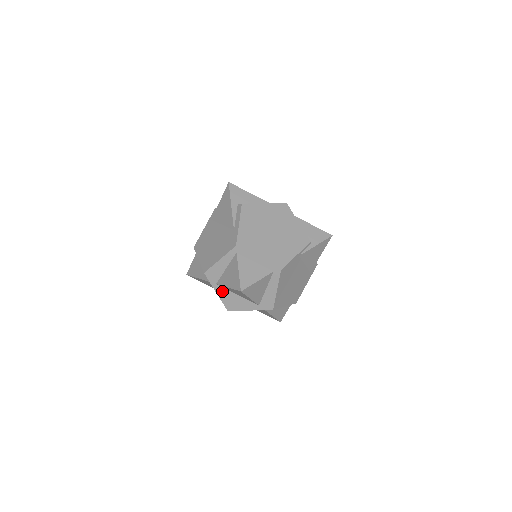
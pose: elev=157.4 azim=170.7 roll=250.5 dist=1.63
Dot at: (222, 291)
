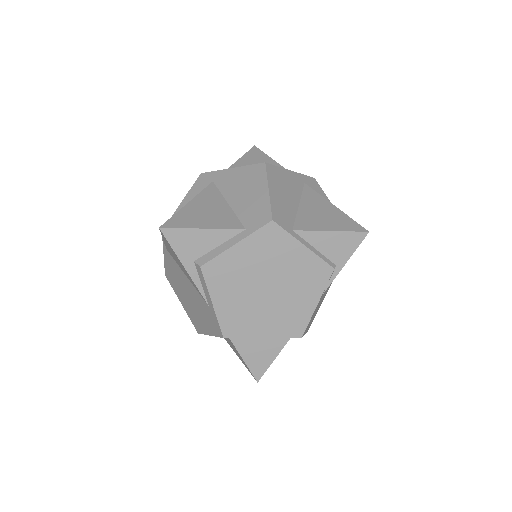
Dot at: occluded
